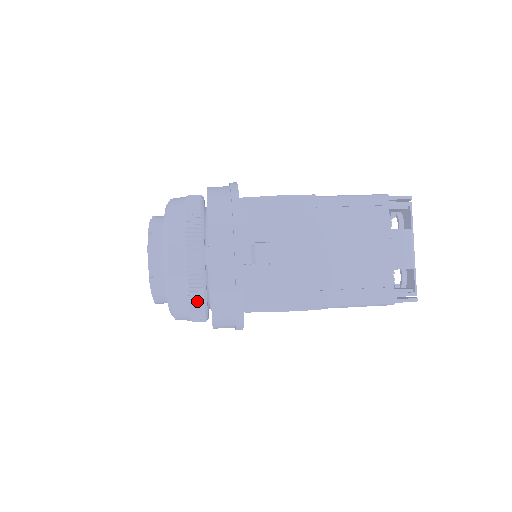
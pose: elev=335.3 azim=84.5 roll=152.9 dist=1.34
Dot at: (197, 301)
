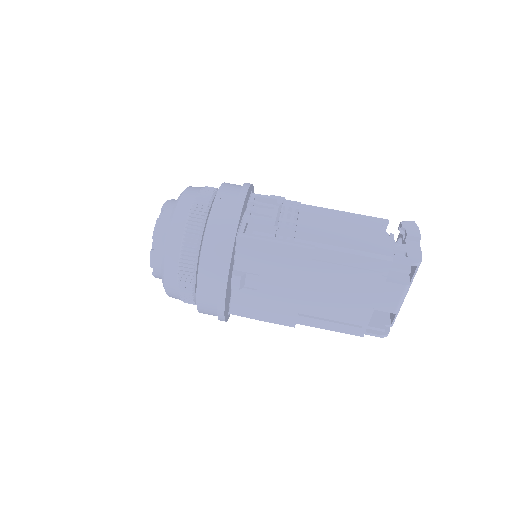
Dot at: (189, 303)
